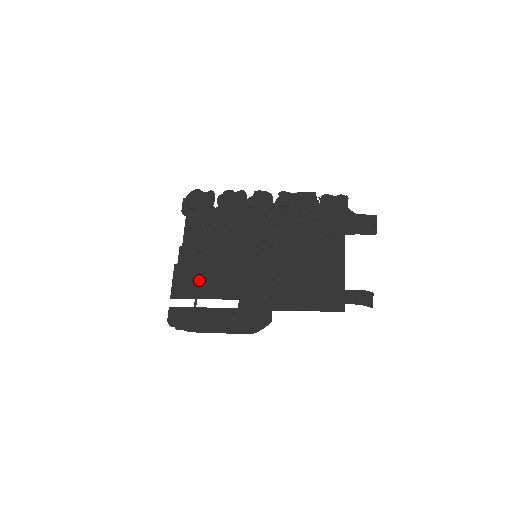
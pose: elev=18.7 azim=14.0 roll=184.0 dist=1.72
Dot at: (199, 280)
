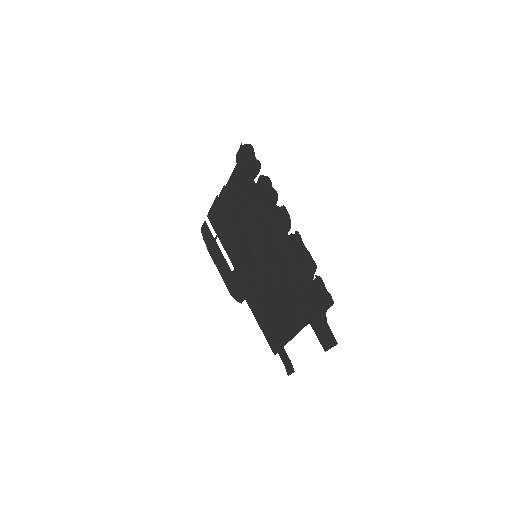
Dot at: (223, 226)
